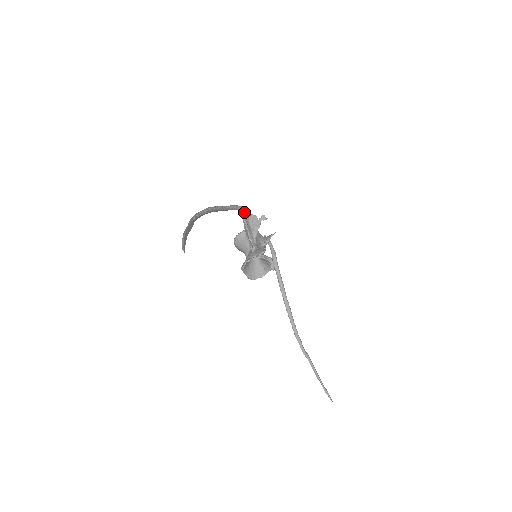
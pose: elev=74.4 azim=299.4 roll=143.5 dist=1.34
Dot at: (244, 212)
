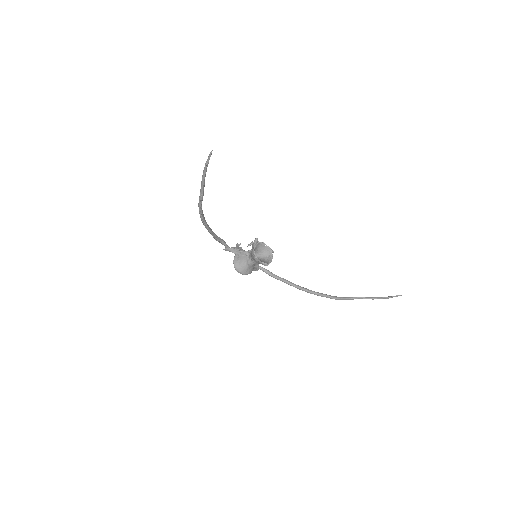
Dot at: (224, 243)
